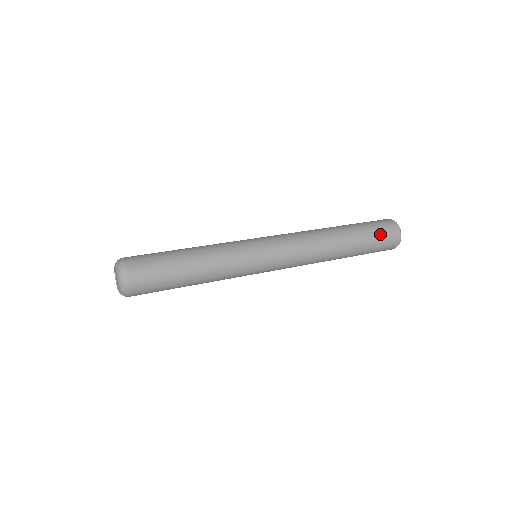
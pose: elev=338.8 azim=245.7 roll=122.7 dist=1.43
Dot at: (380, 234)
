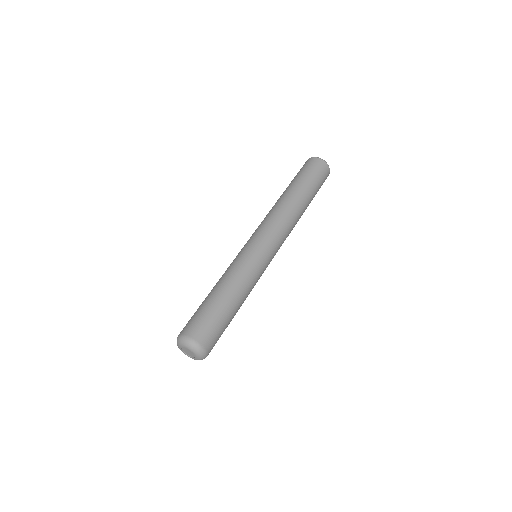
Dot at: (319, 178)
